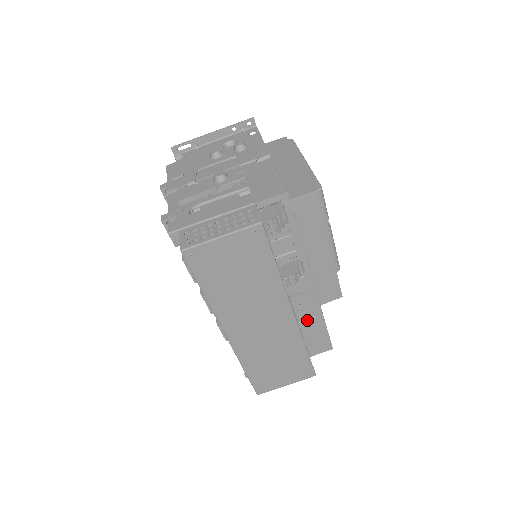
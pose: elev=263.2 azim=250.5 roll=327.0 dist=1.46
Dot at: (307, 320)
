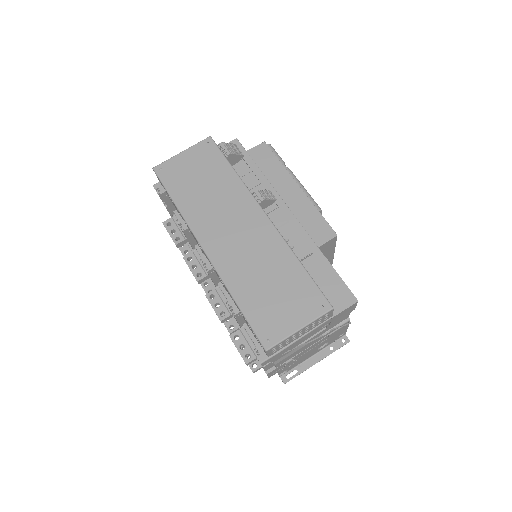
Dot at: (304, 259)
